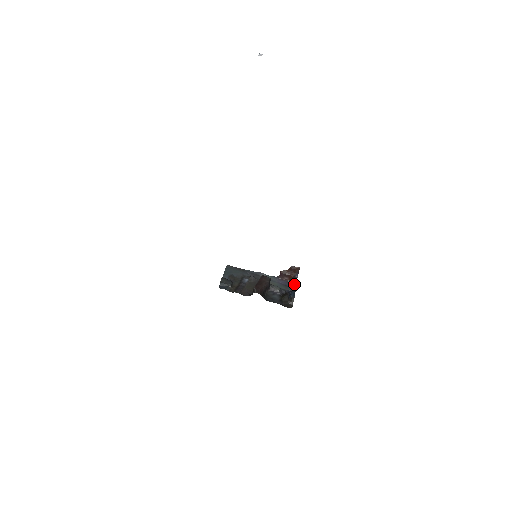
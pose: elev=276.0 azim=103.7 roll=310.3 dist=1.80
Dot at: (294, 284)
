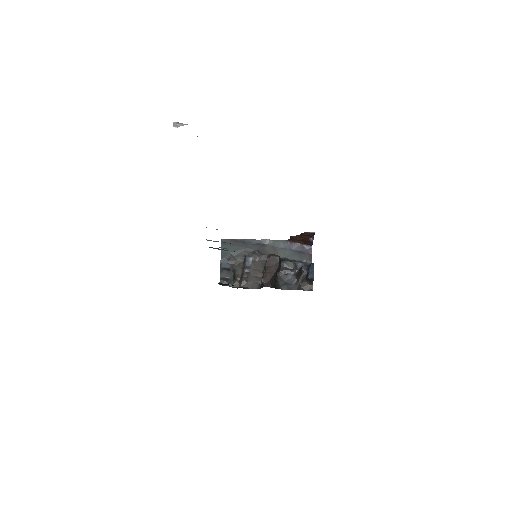
Dot at: (310, 246)
